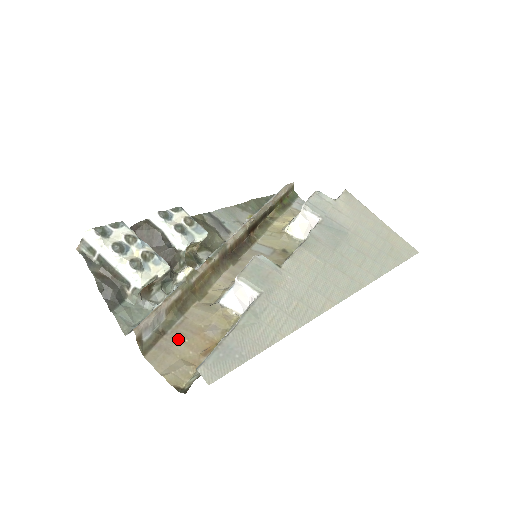
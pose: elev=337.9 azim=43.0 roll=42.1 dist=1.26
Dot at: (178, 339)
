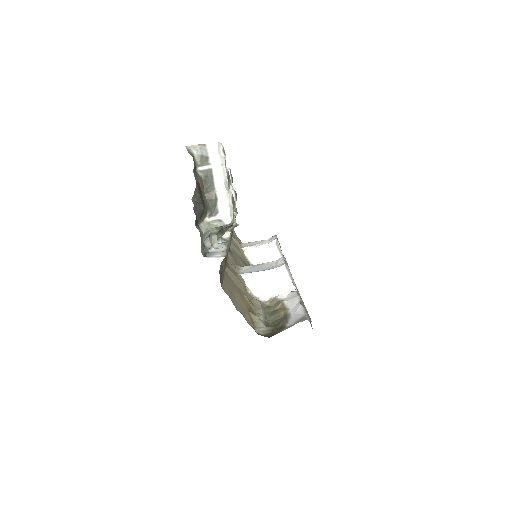
Dot at: (233, 288)
